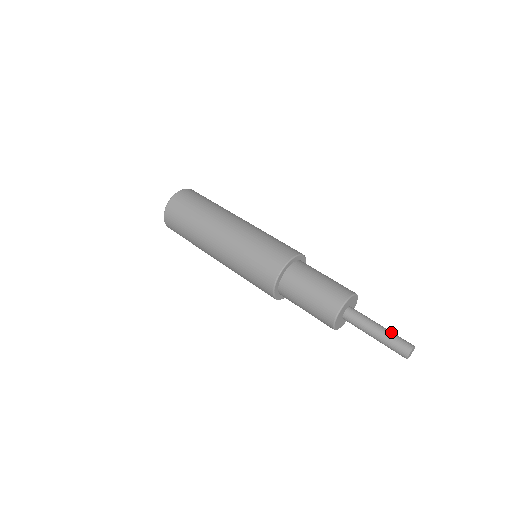
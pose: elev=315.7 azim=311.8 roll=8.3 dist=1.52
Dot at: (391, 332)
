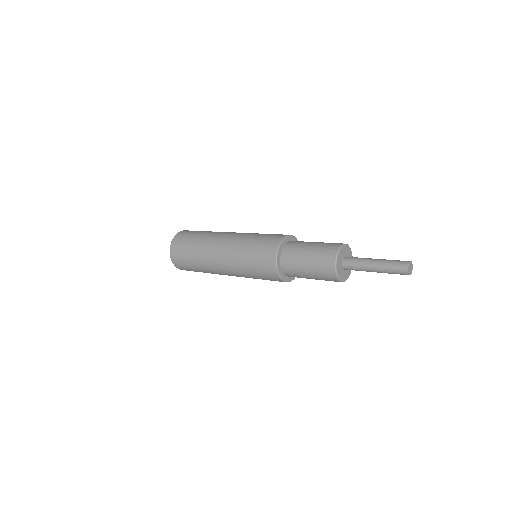
Dot at: occluded
